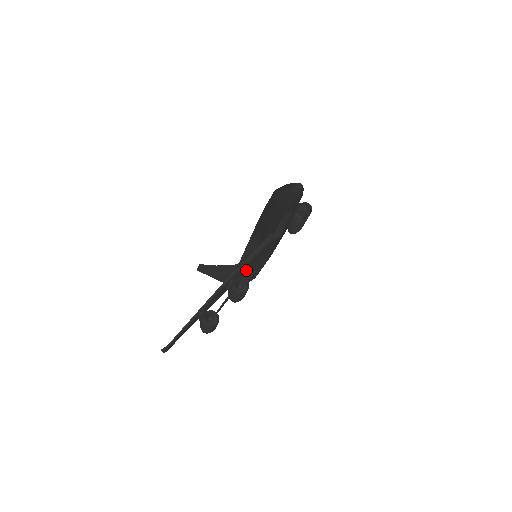
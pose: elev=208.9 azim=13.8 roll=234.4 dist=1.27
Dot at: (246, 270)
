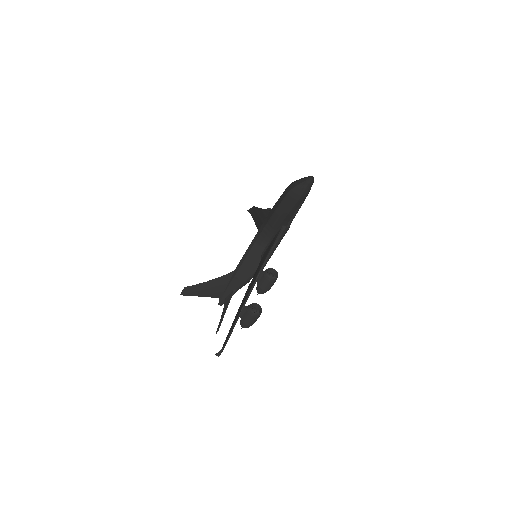
Dot at: occluded
